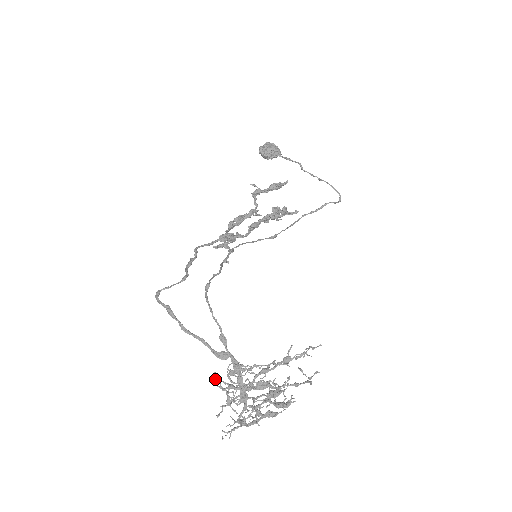
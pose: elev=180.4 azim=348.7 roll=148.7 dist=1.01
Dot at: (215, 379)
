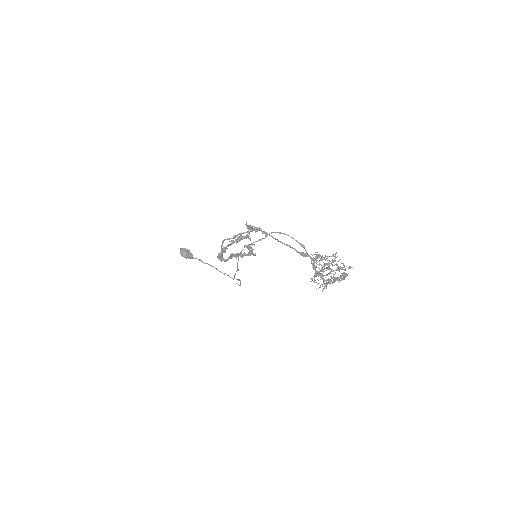
Dot at: occluded
